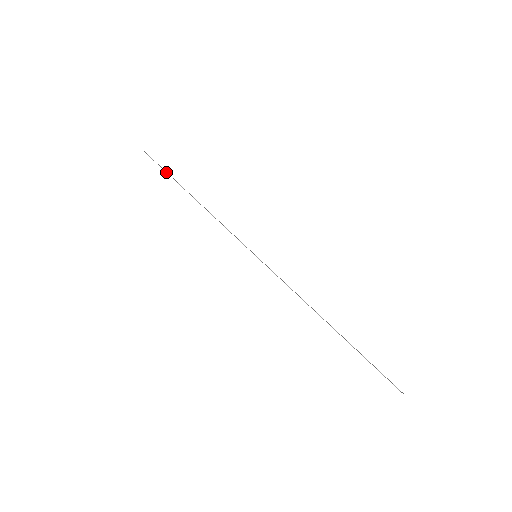
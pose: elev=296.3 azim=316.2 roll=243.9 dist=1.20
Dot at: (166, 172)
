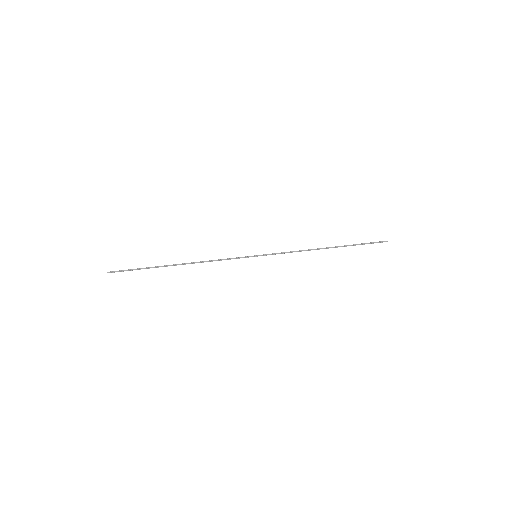
Dot at: (143, 268)
